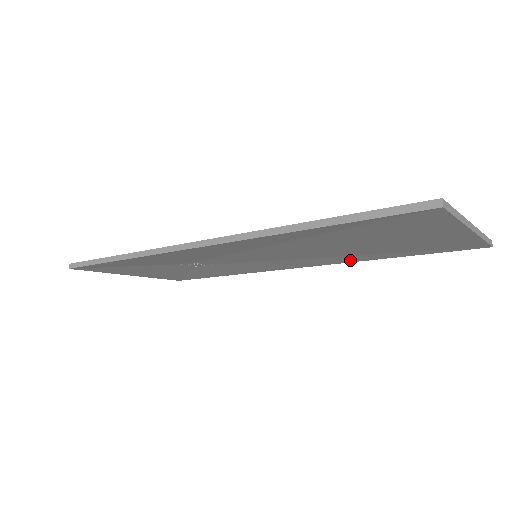
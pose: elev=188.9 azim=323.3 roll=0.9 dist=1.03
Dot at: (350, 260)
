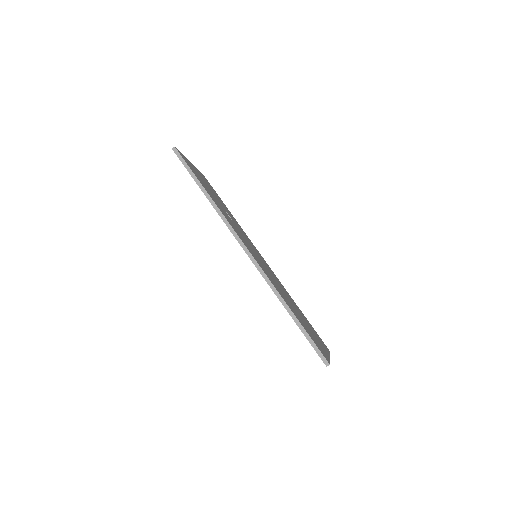
Dot at: occluded
